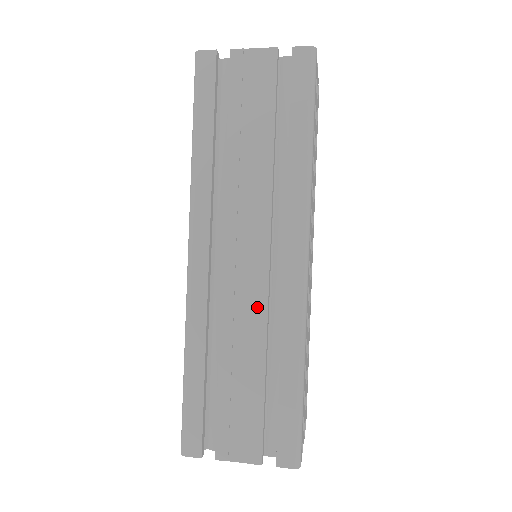
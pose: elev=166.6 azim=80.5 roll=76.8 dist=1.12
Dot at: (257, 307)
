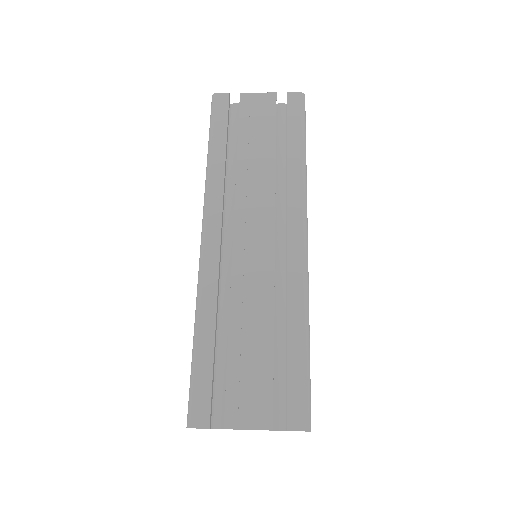
Dot at: (265, 278)
